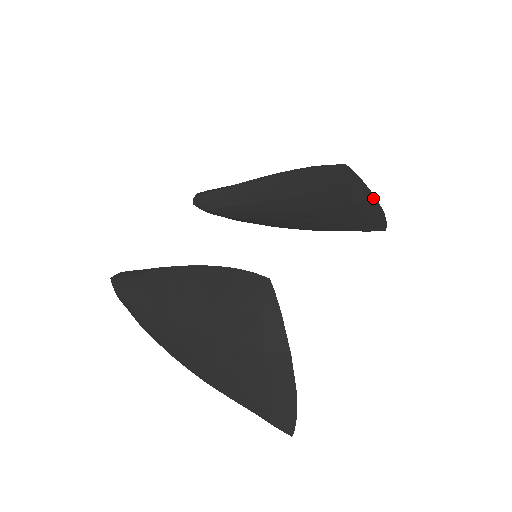
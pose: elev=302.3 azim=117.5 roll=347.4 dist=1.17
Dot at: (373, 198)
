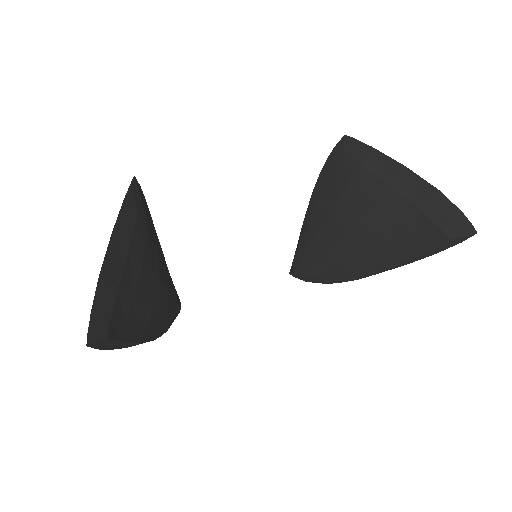
Dot at: (408, 172)
